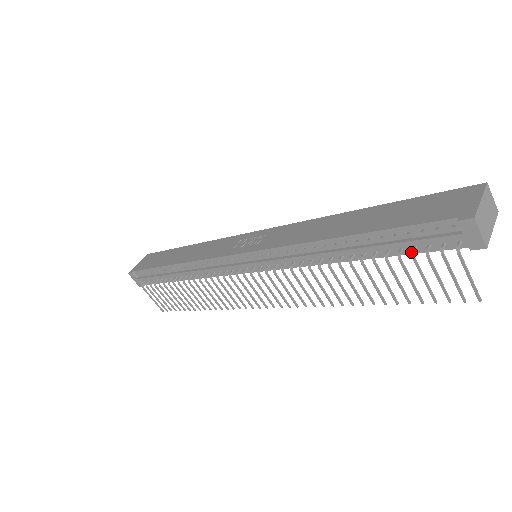
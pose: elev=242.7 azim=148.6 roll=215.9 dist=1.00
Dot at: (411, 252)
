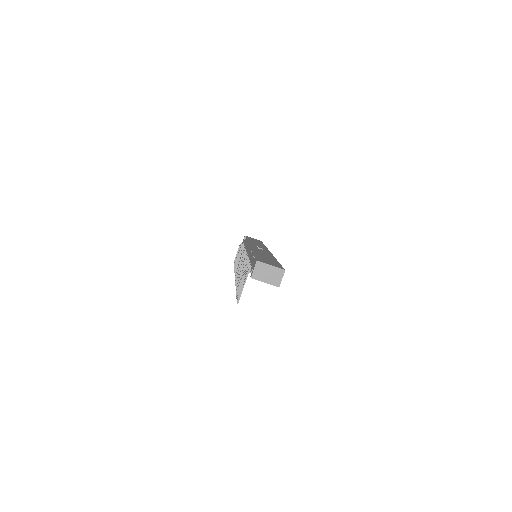
Dot at: (249, 268)
